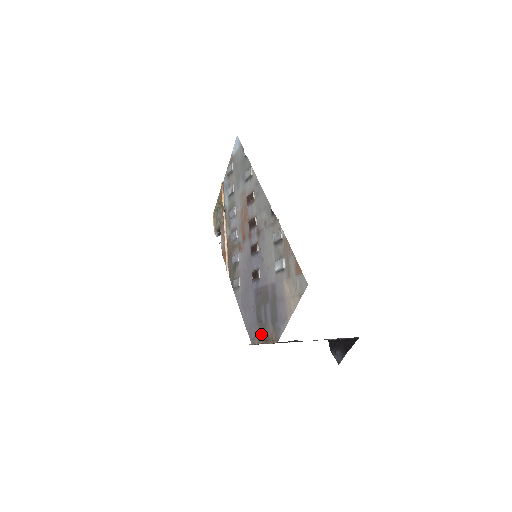
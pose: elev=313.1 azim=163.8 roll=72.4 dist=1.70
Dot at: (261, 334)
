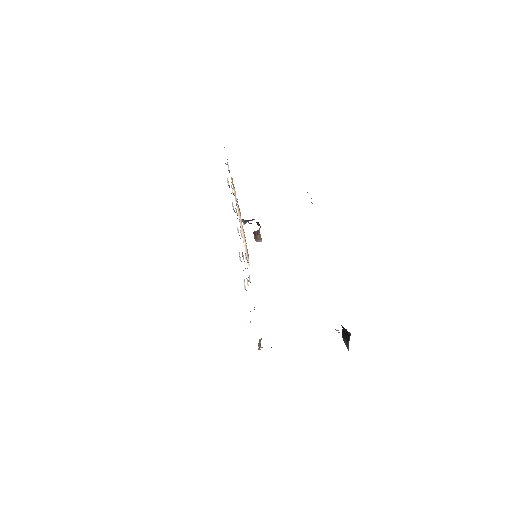
Dot at: occluded
